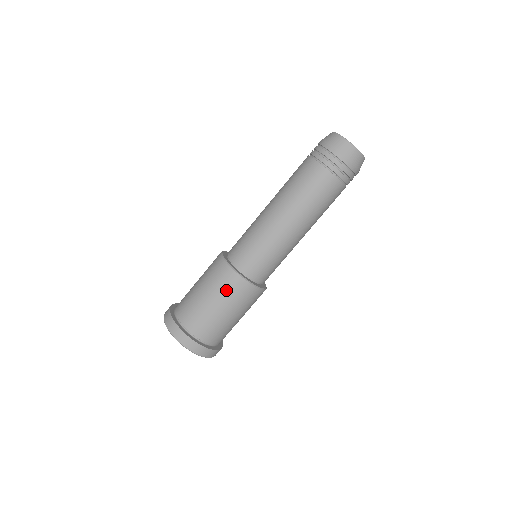
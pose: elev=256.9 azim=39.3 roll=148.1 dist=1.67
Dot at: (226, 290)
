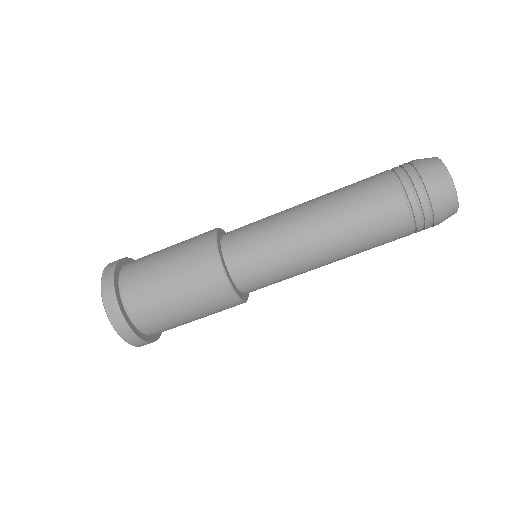
Dot at: (218, 311)
